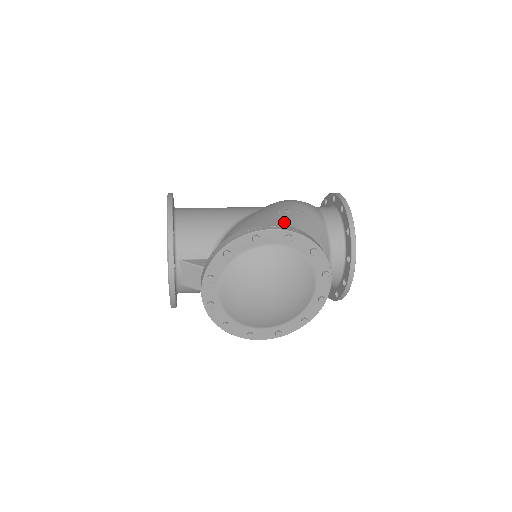
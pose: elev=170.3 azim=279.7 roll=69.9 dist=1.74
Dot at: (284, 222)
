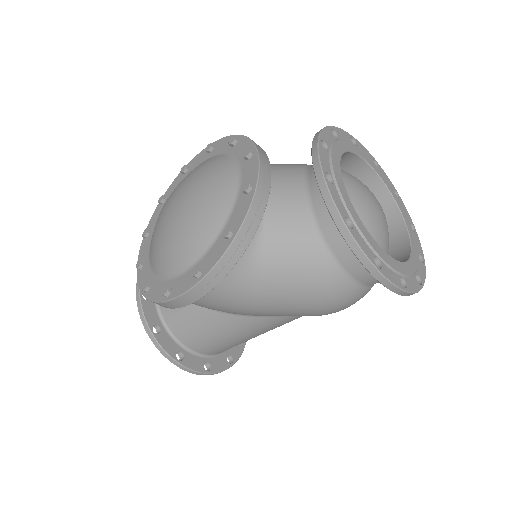
Dot at: occluded
